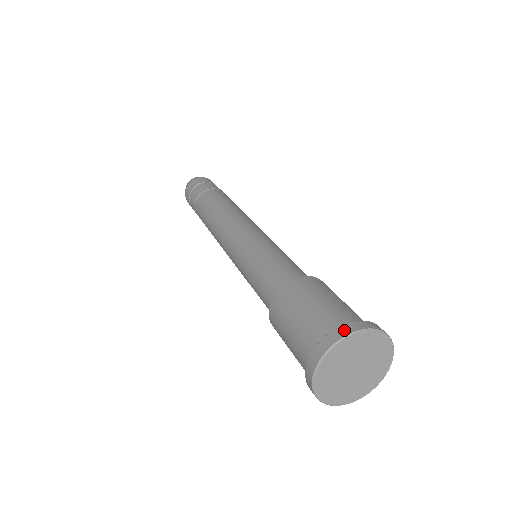
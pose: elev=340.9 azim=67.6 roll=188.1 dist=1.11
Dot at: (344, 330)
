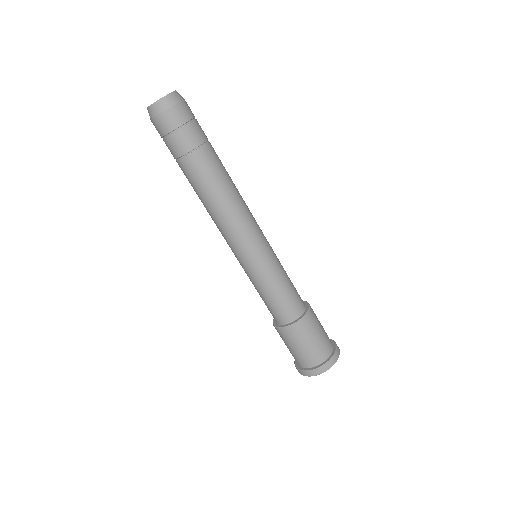
Dot at: (330, 364)
